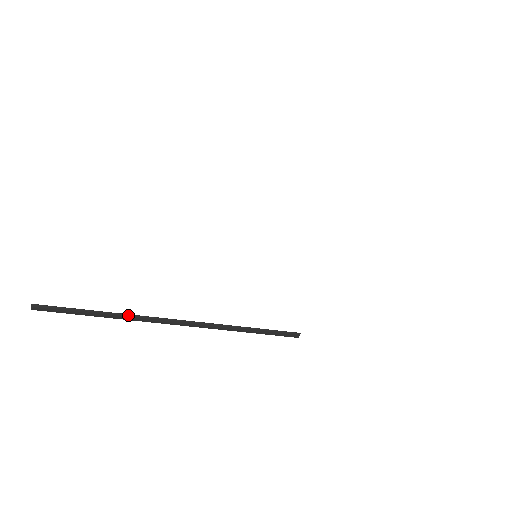
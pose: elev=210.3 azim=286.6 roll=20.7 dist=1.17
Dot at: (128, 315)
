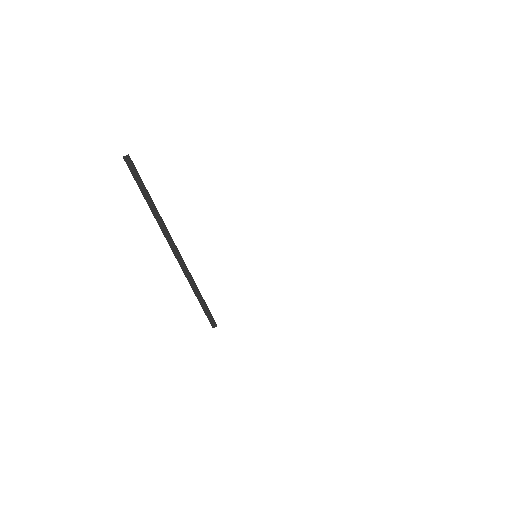
Dot at: (161, 218)
